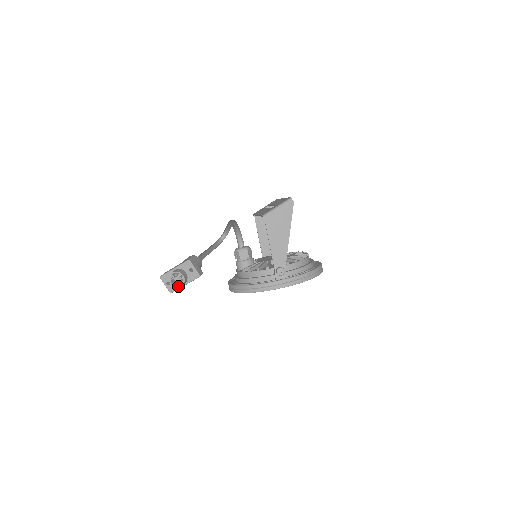
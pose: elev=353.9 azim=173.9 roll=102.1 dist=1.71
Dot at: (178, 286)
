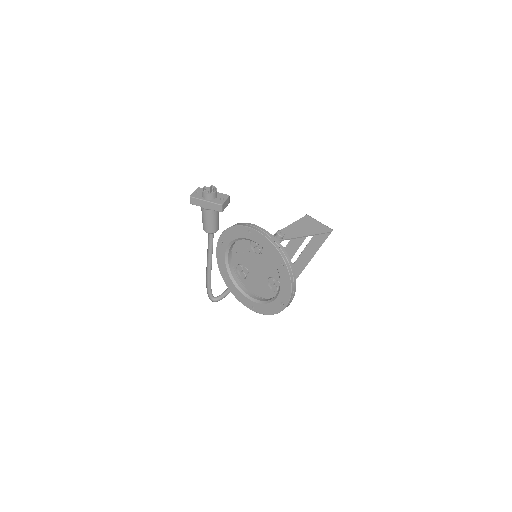
Dot at: (204, 192)
